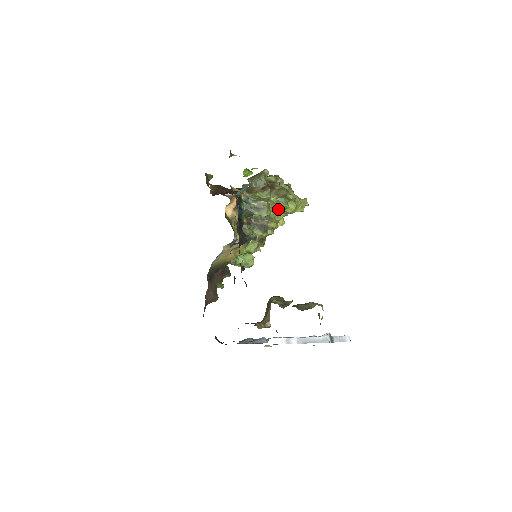
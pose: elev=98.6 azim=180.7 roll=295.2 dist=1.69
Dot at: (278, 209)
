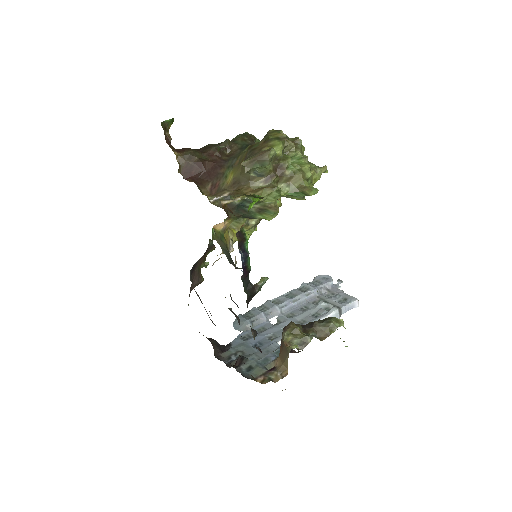
Dot at: occluded
